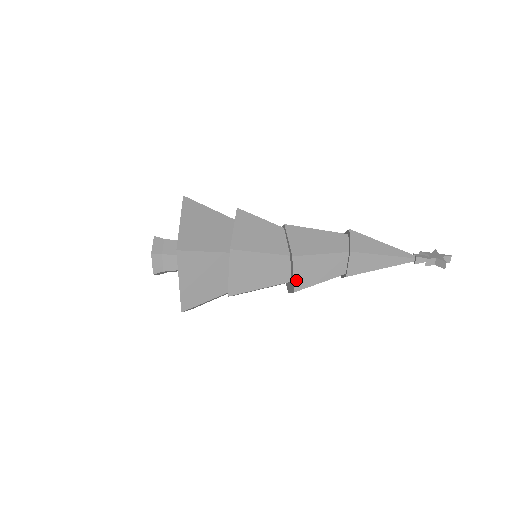
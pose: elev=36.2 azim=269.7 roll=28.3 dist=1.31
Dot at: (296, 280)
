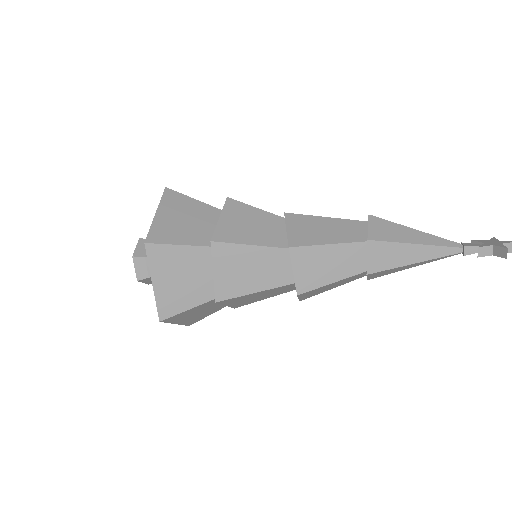
Dot at: (298, 279)
